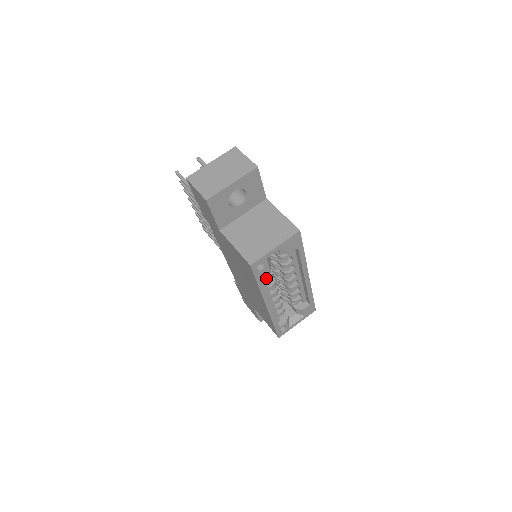
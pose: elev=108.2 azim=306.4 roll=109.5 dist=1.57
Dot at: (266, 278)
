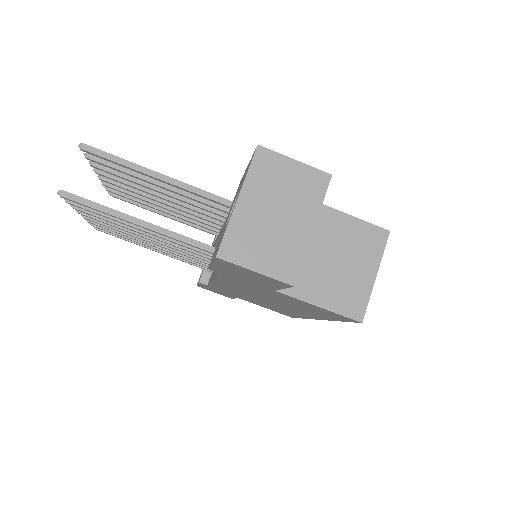
Dot at: occluded
